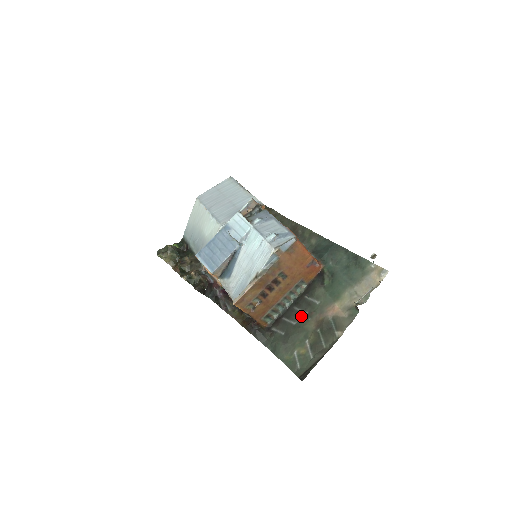
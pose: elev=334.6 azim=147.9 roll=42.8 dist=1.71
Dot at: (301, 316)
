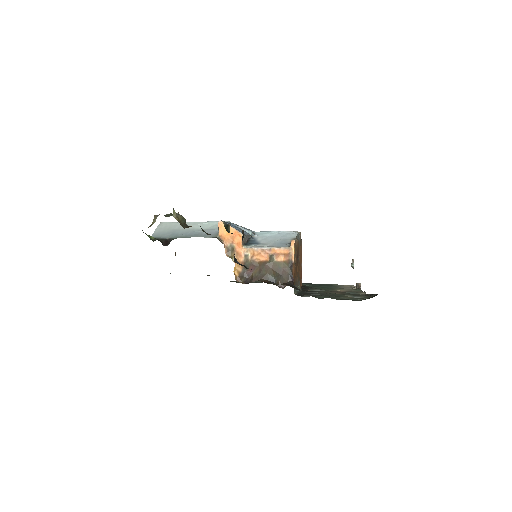
Dot at: (320, 293)
